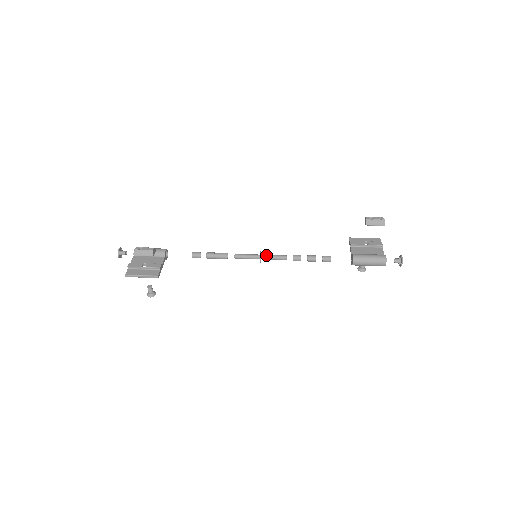
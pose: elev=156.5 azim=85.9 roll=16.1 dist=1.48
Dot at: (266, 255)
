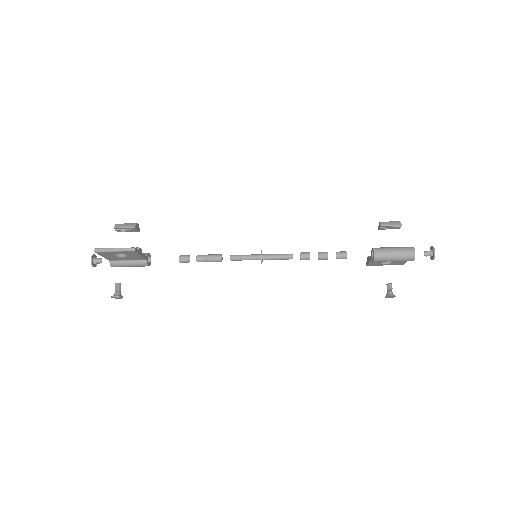
Dot at: (268, 254)
